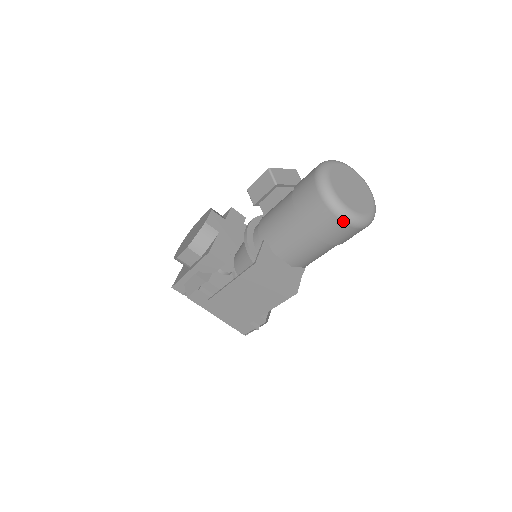
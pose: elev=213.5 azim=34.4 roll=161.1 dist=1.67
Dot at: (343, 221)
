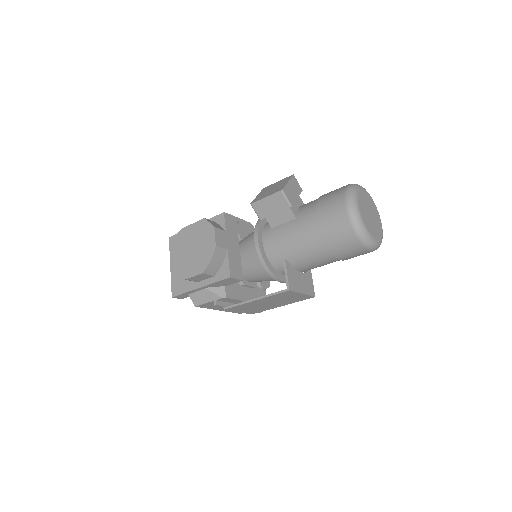
Dot at: (371, 251)
